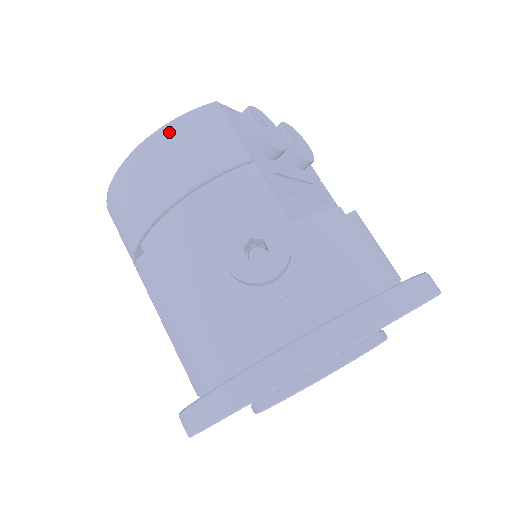
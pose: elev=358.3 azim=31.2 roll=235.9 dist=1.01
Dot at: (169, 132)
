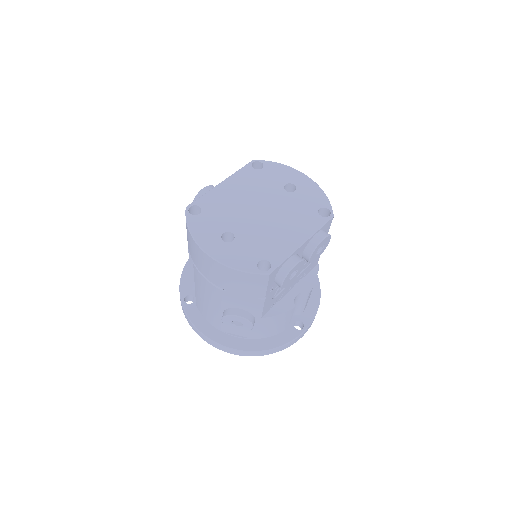
Dot at: (233, 273)
